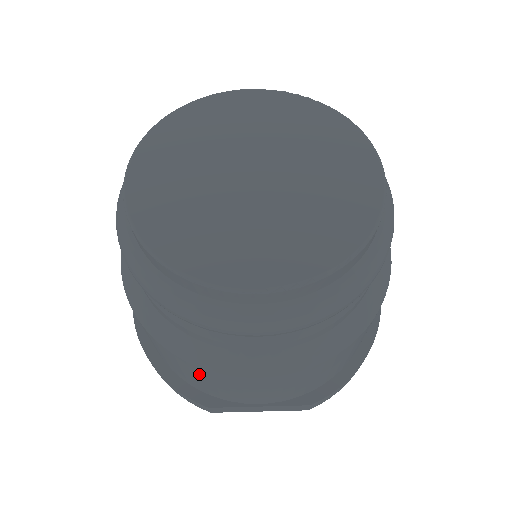
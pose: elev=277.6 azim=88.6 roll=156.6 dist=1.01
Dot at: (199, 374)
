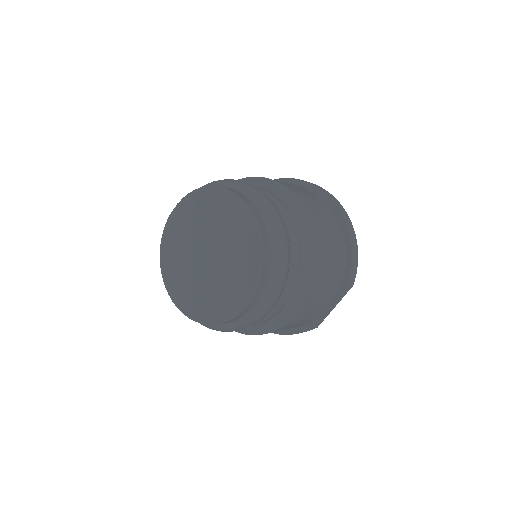
Dot at: occluded
